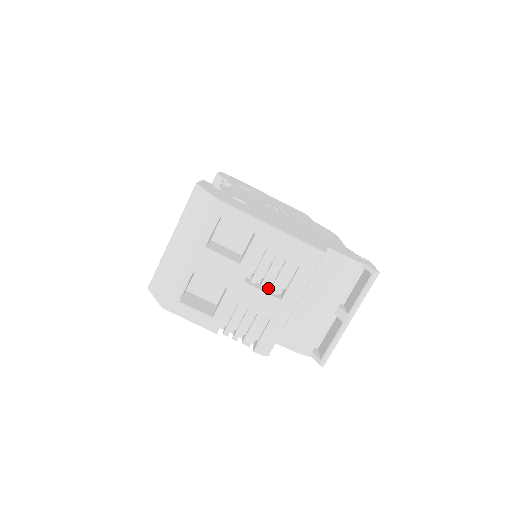
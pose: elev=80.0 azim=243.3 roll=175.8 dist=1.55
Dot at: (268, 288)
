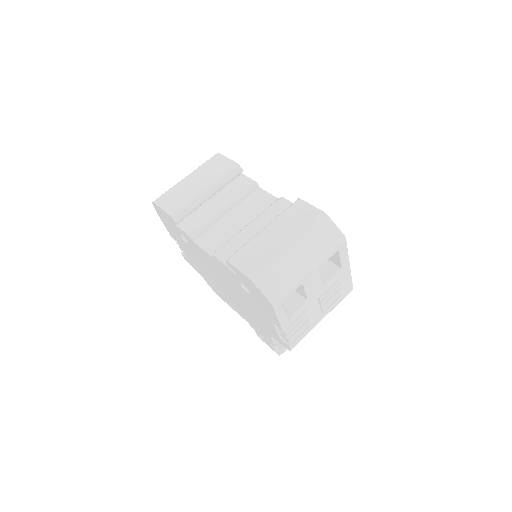
Dot at: occluded
